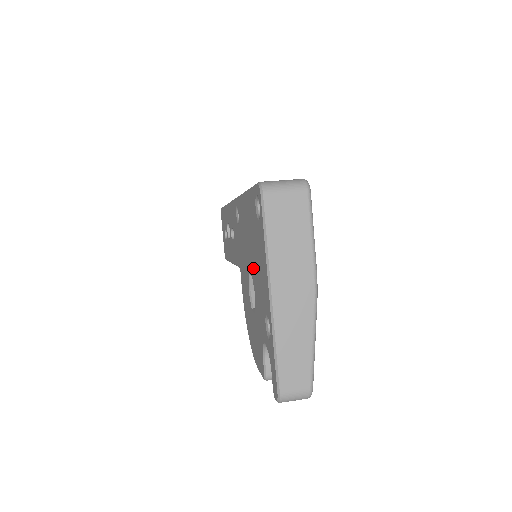
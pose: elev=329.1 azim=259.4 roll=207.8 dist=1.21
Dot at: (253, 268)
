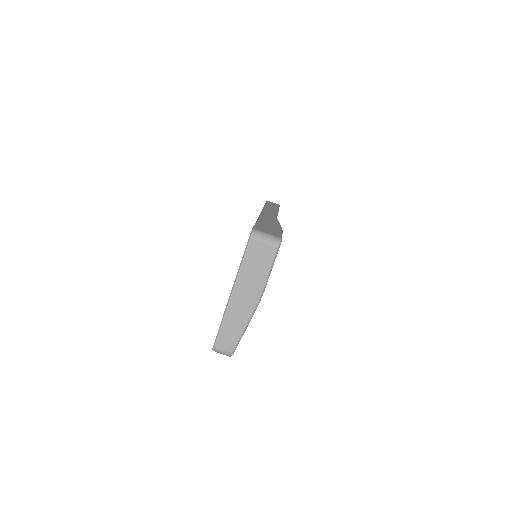
Dot at: occluded
